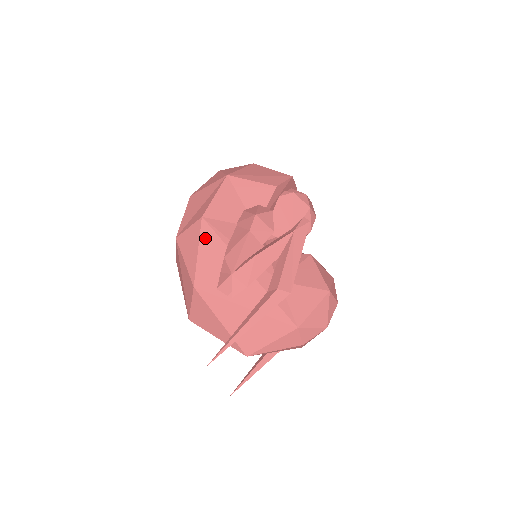
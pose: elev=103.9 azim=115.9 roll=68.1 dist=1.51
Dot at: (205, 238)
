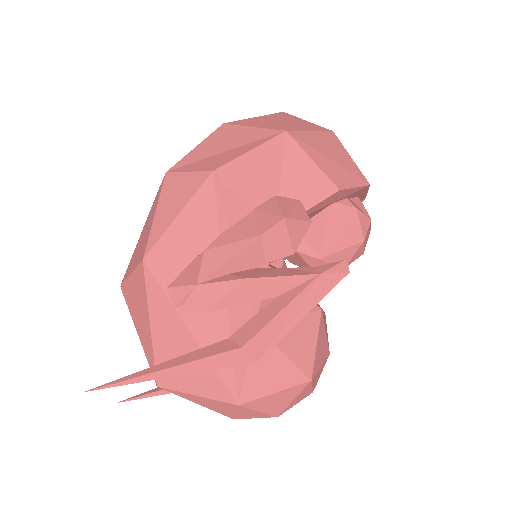
Dot at: (198, 203)
